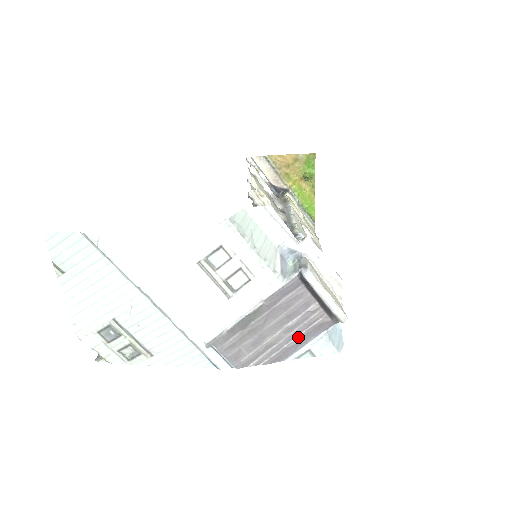
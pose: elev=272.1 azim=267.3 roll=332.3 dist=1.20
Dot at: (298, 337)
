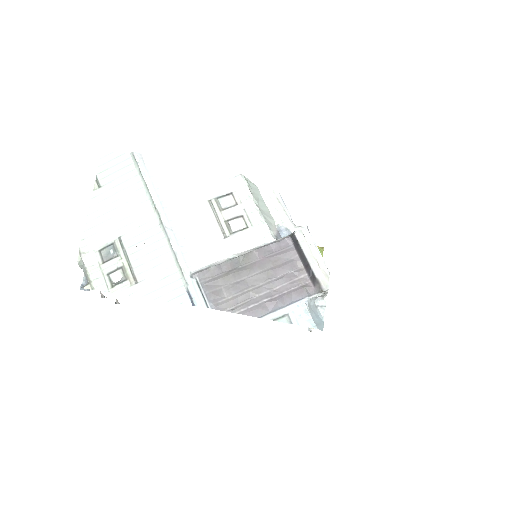
Dot at: (279, 295)
